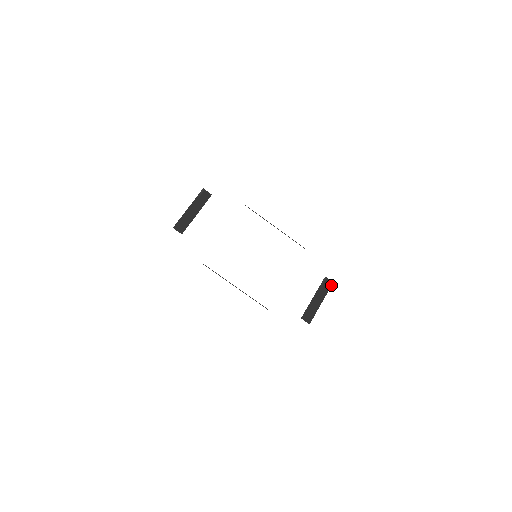
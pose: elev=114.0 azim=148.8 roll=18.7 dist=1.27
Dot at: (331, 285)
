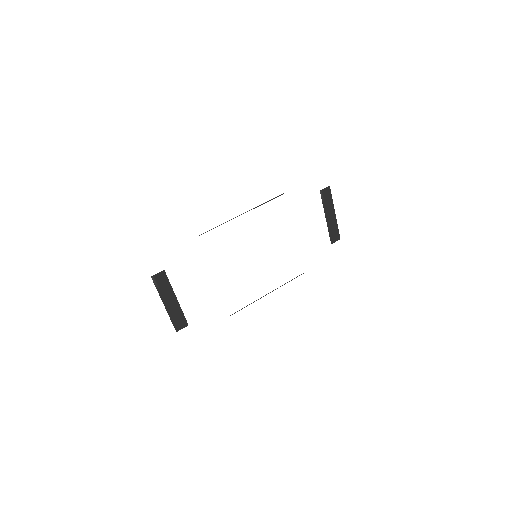
Dot at: (330, 190)
